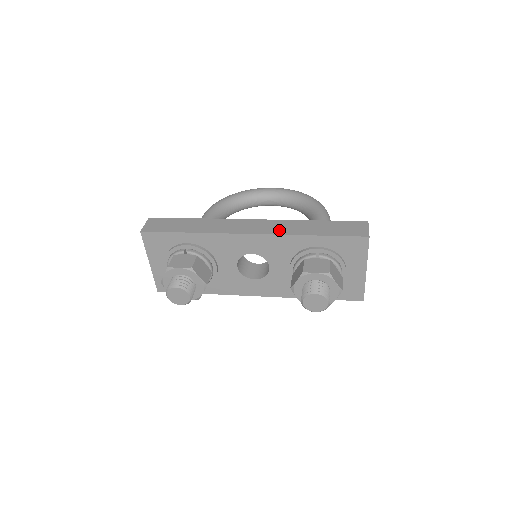
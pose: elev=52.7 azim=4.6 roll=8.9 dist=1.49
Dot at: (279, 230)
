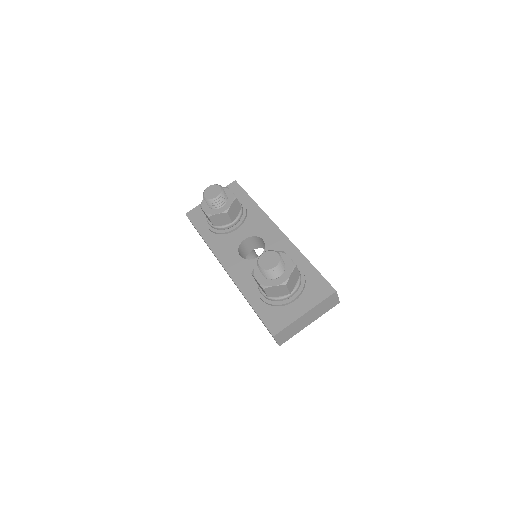
Dot at: occluded
